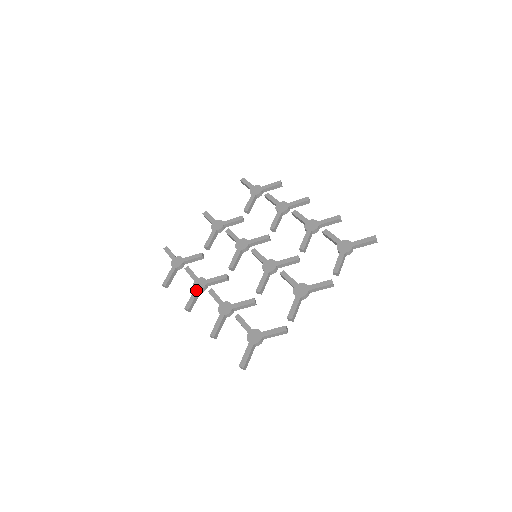
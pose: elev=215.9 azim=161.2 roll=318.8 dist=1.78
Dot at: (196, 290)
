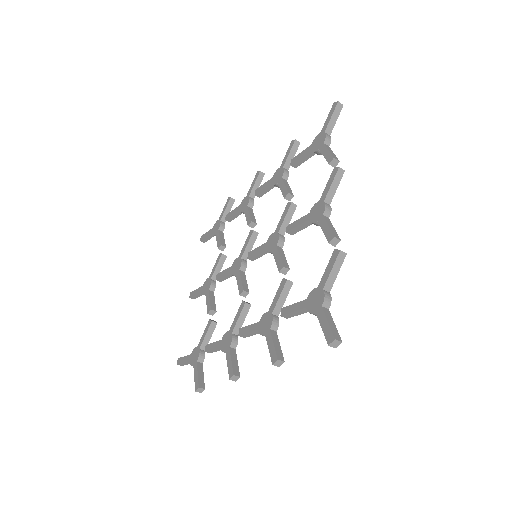
Dot at: (227, 350)
